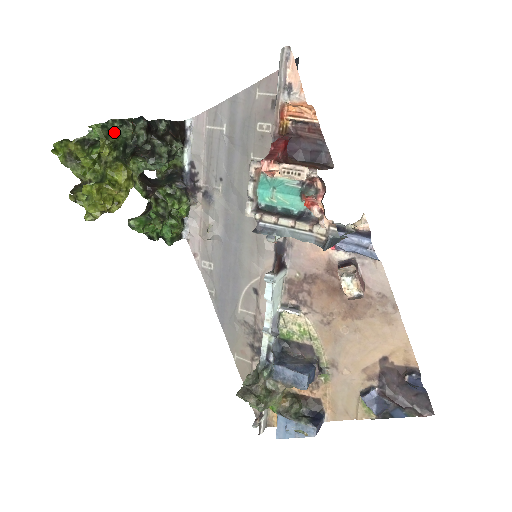
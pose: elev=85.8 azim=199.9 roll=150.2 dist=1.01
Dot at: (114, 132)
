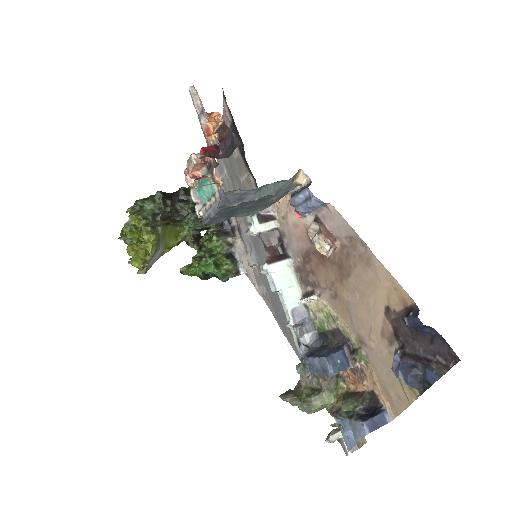
Dot at: (142, 209)
